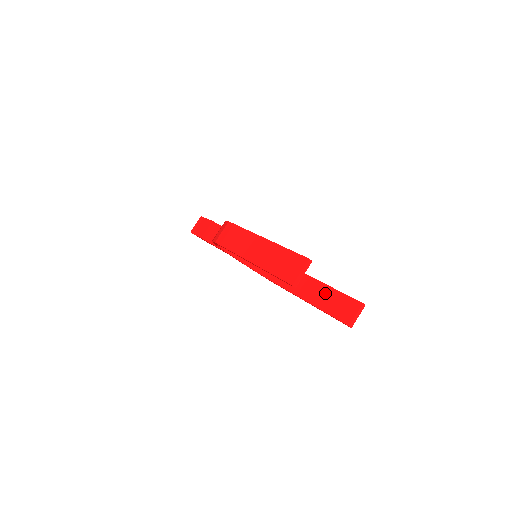
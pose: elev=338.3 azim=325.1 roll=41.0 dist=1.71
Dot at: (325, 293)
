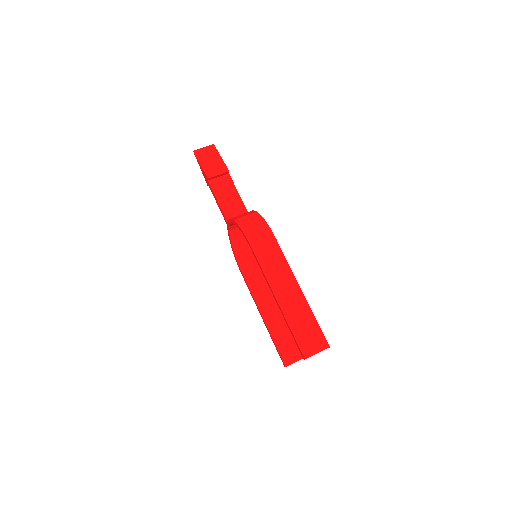
Dot at: (282, 323)
